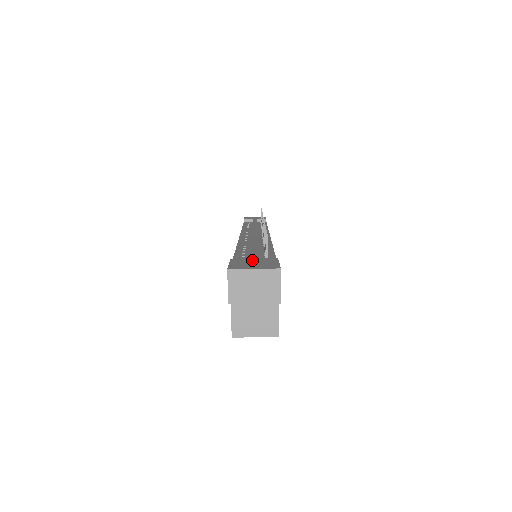
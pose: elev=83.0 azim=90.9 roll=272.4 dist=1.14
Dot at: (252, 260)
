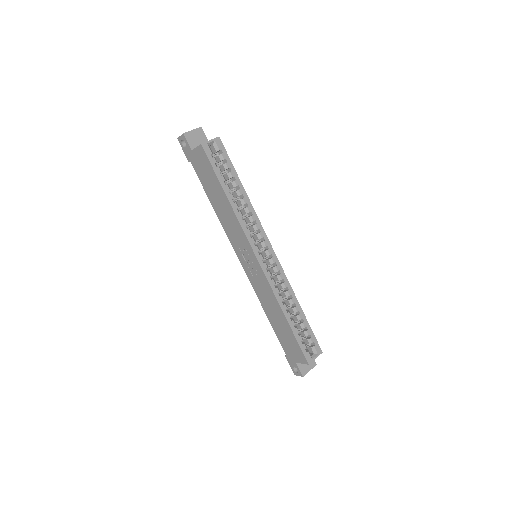
Dot at: occluded
